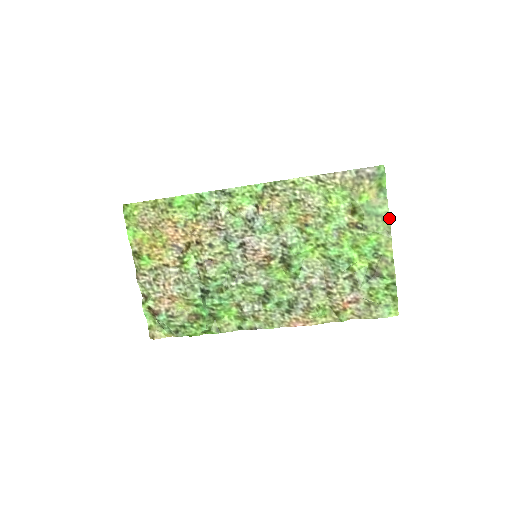
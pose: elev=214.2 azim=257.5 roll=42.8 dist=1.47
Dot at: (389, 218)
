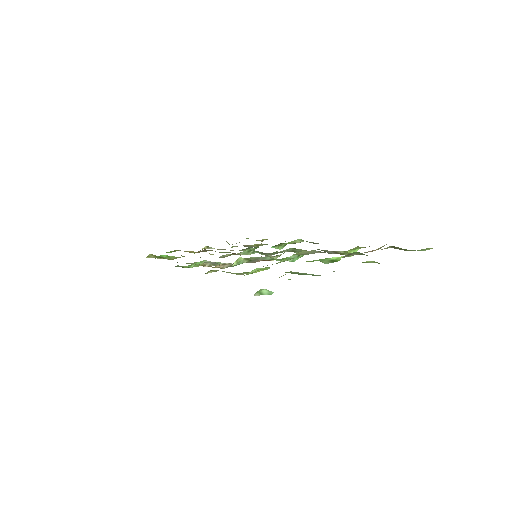
Dot at: occluded
